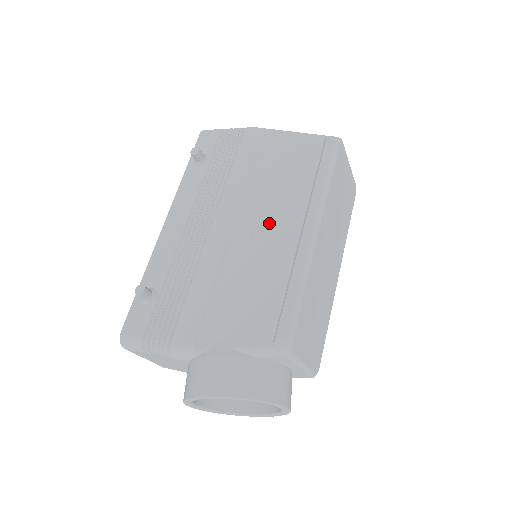
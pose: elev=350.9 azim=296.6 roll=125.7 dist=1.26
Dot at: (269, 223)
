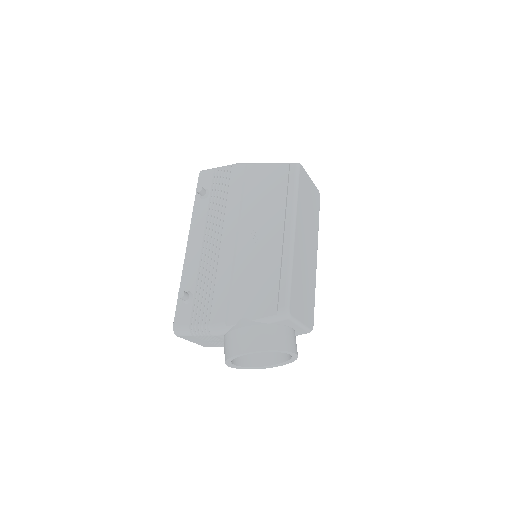
Dot at: (261, 232)
